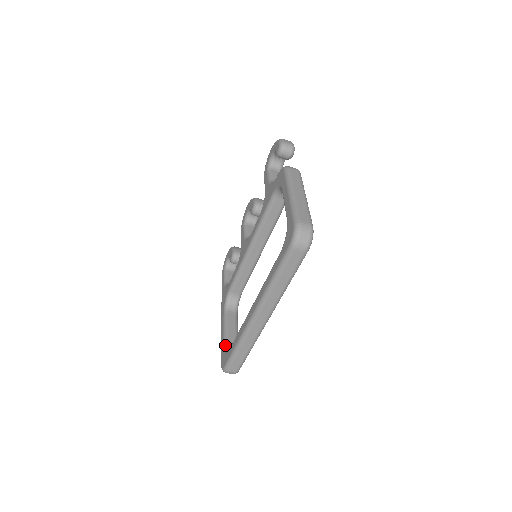
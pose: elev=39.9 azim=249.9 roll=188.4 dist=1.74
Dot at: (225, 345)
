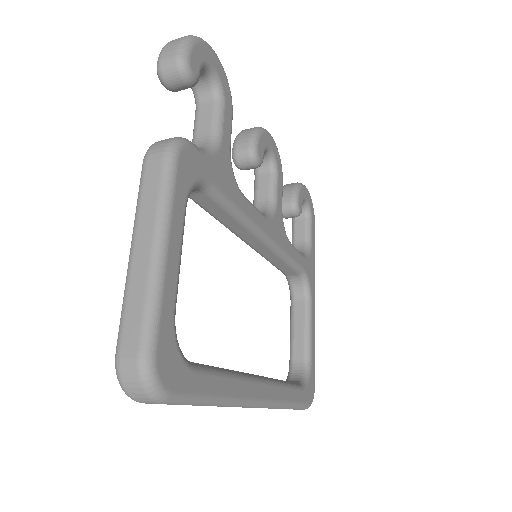
Dot at: (289, 364)
